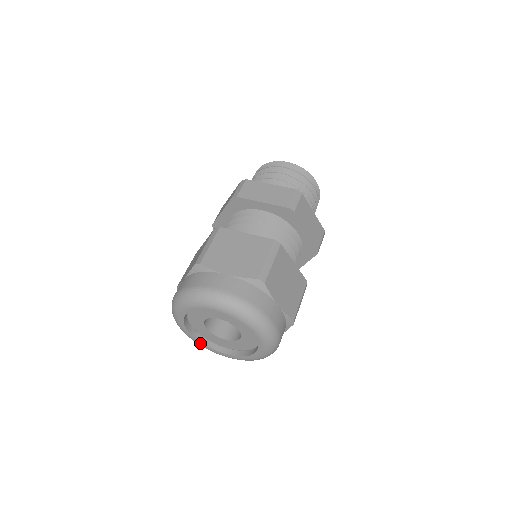
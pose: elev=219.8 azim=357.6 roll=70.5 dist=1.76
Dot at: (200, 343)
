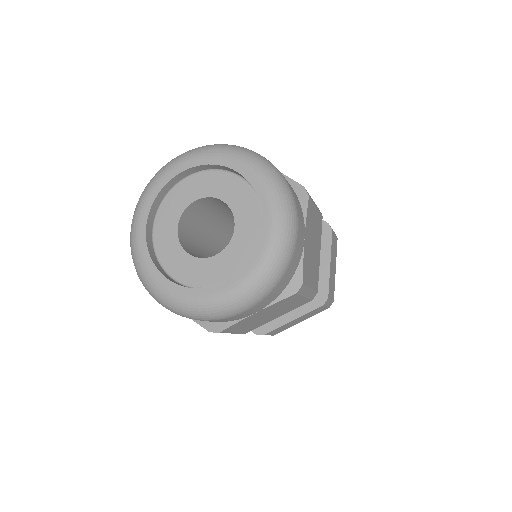
Dot at: (143, 247)
